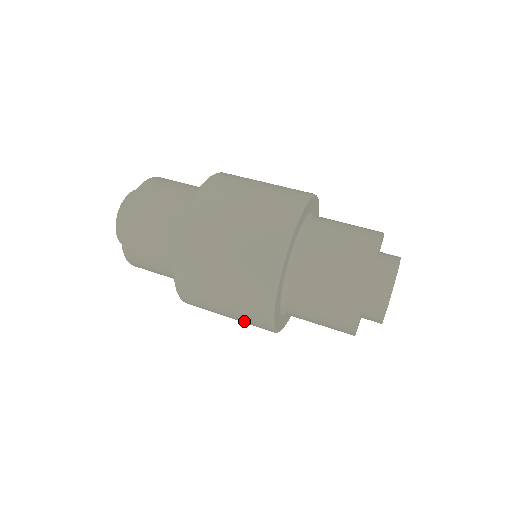
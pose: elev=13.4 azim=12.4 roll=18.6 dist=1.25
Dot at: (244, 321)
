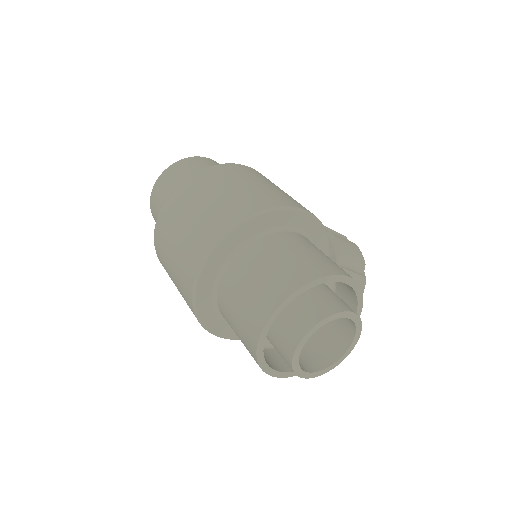
Dot at: occluded
